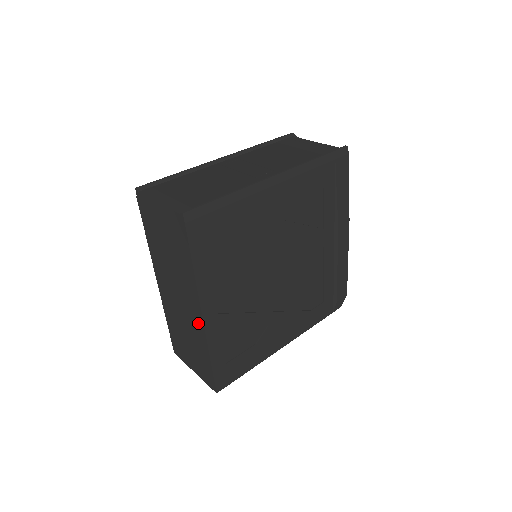
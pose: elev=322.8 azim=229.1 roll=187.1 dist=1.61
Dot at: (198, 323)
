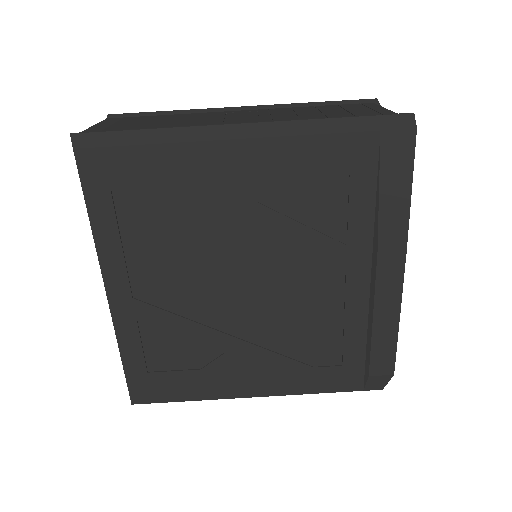
Dot at: occluded
